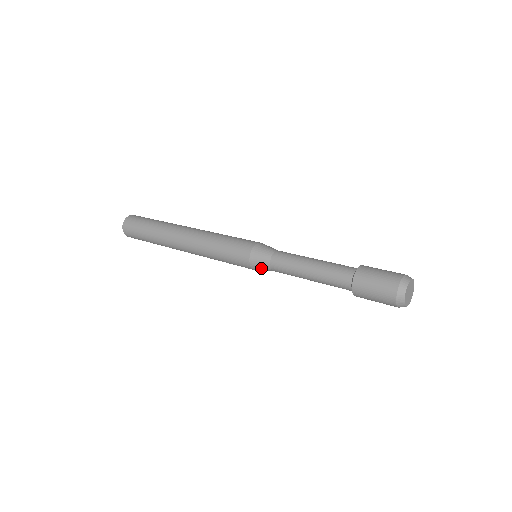
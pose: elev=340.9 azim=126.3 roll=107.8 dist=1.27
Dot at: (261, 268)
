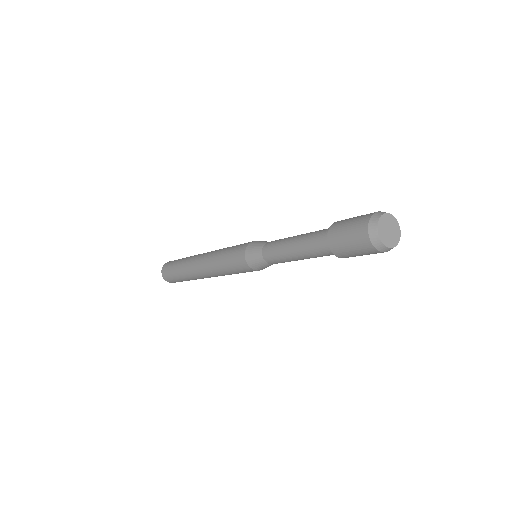
Dot at: (261, 267)
